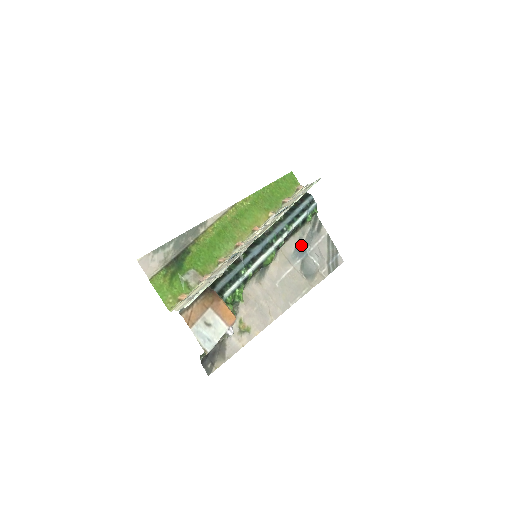
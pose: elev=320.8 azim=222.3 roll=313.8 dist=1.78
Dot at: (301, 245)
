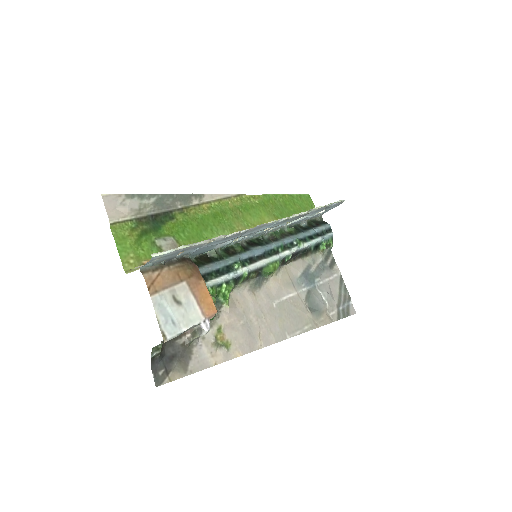
Dot at: (309, 273)
